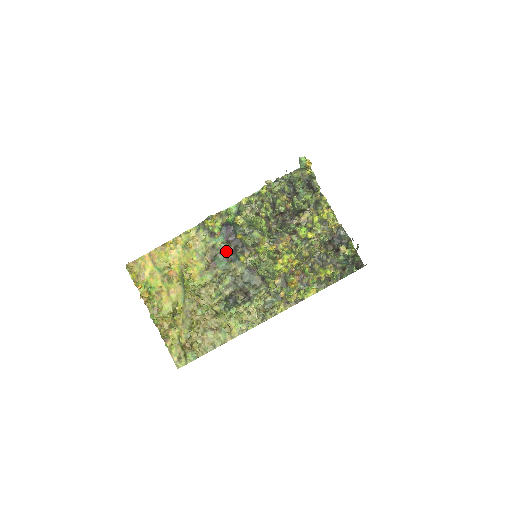
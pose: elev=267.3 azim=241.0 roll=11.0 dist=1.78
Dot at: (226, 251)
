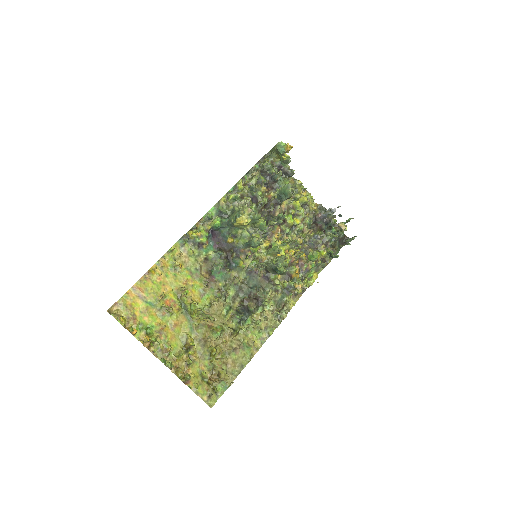
Dot at: (221, 260)
